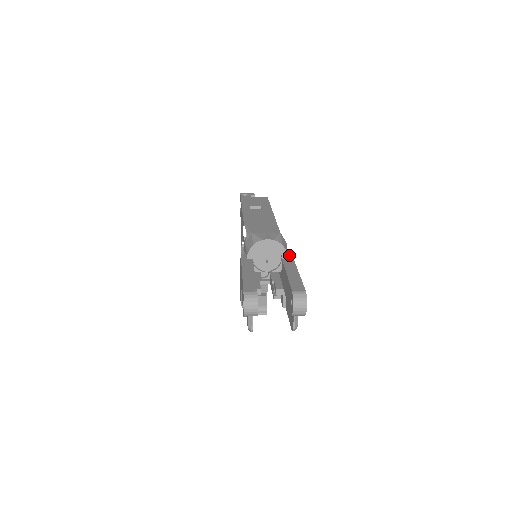
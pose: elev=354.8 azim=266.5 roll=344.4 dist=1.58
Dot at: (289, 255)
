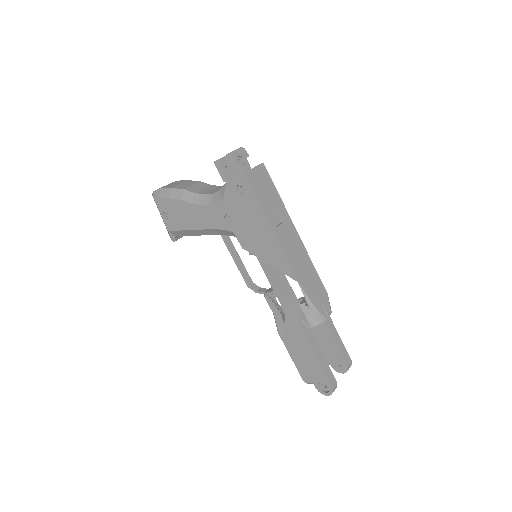
Dot at: occluded
